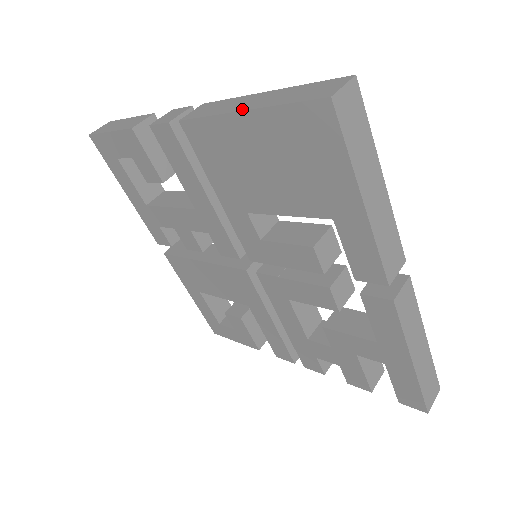
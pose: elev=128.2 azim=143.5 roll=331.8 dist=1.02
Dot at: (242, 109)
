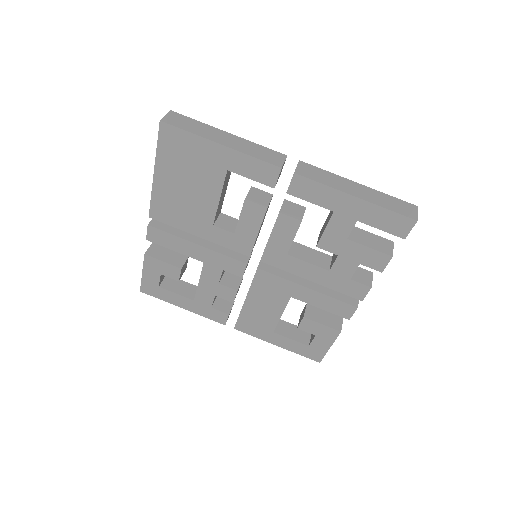
Dot at: (154, 173)
